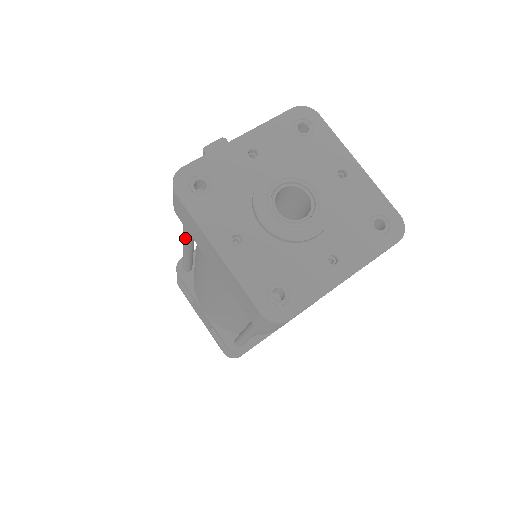
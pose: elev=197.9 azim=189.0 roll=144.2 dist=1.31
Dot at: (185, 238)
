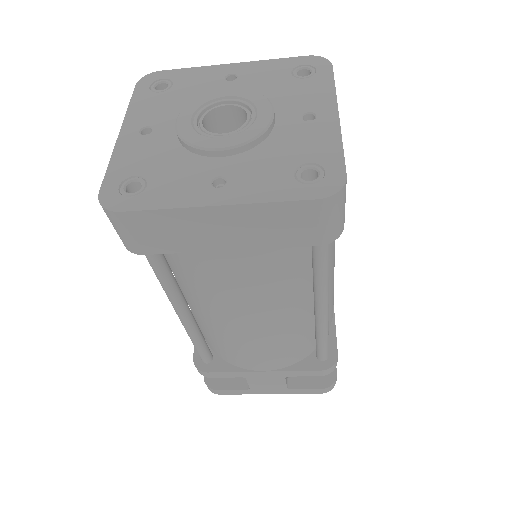
Dot at: occluded
